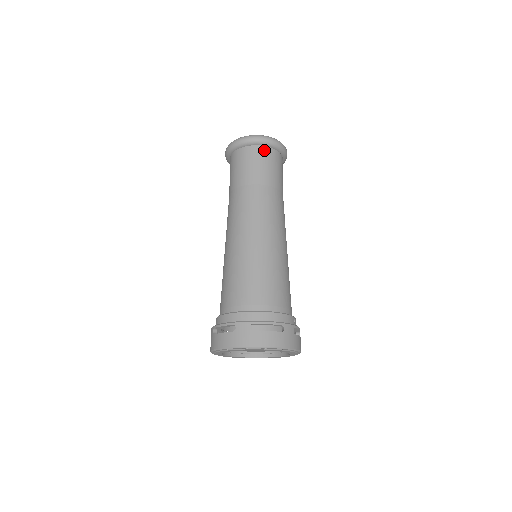
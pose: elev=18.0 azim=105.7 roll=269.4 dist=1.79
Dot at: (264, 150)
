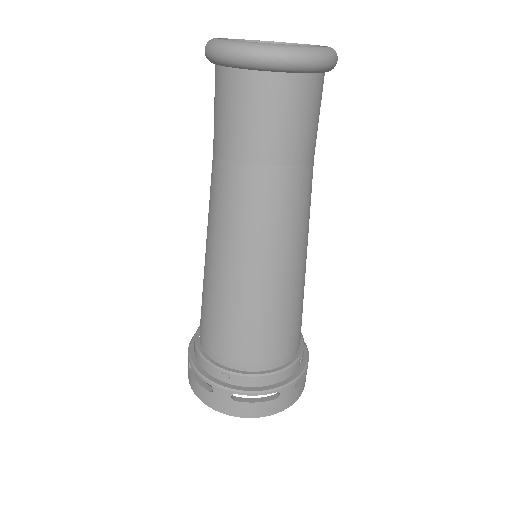
Dot at: (281, 83)
